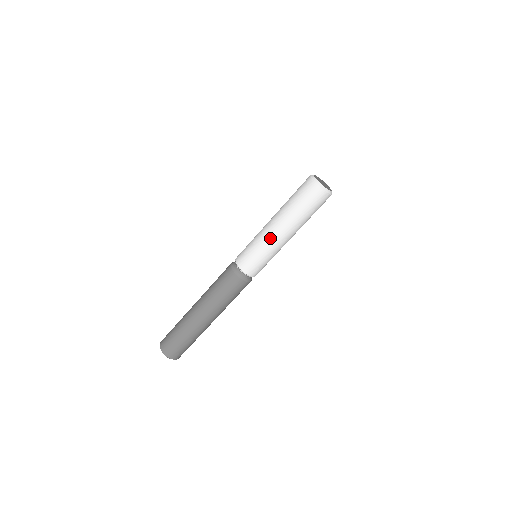
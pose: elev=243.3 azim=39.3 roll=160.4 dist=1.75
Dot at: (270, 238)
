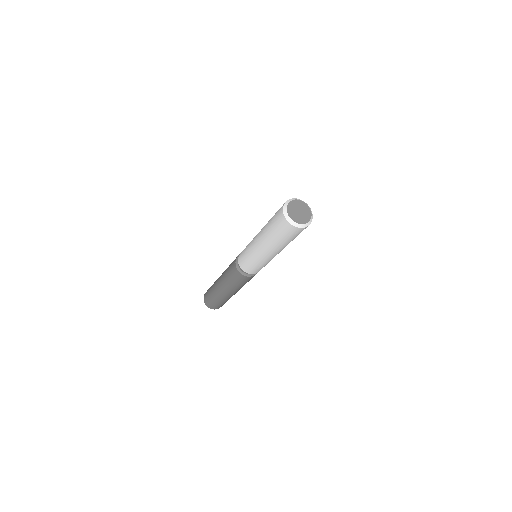
Dot at: (260, 255)
